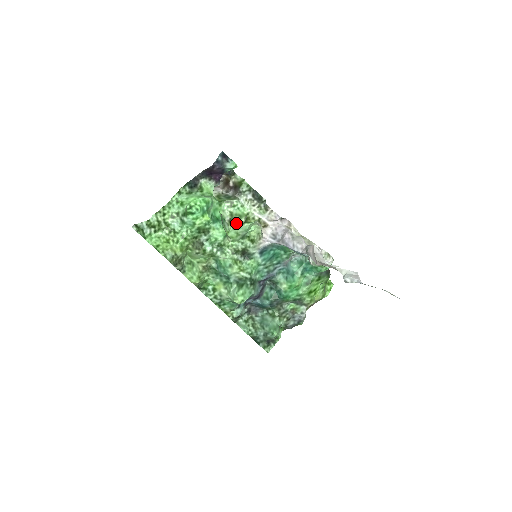
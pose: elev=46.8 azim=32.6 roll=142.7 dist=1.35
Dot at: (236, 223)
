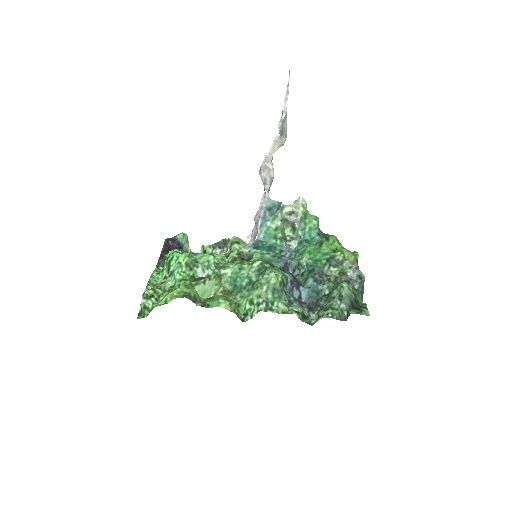
Dot at: occluded
